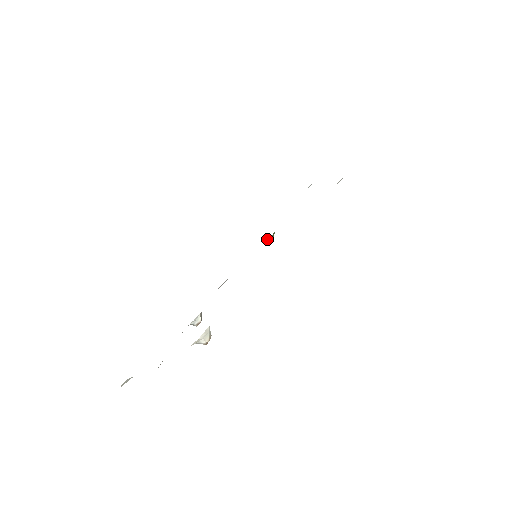
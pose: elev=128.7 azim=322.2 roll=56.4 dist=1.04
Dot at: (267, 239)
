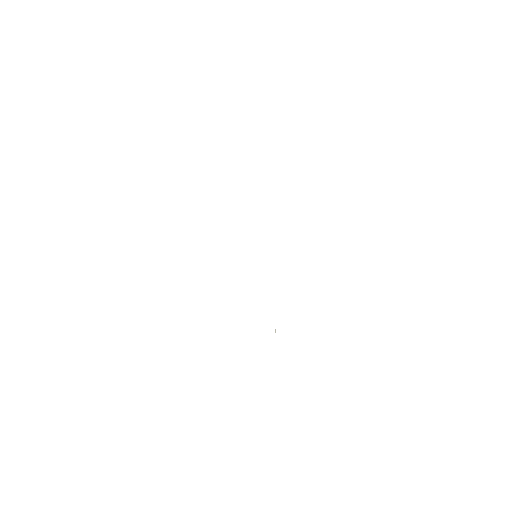
Dot at: occluded
